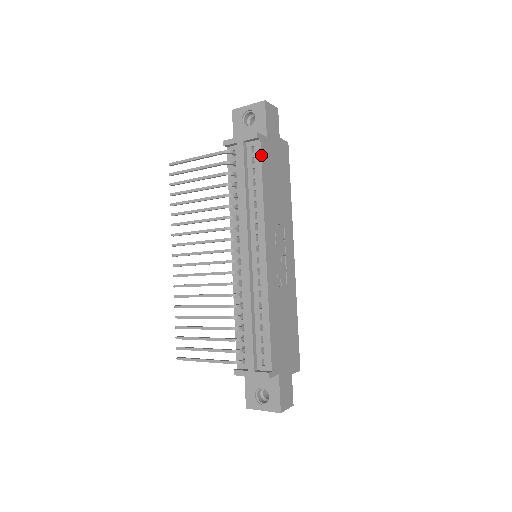
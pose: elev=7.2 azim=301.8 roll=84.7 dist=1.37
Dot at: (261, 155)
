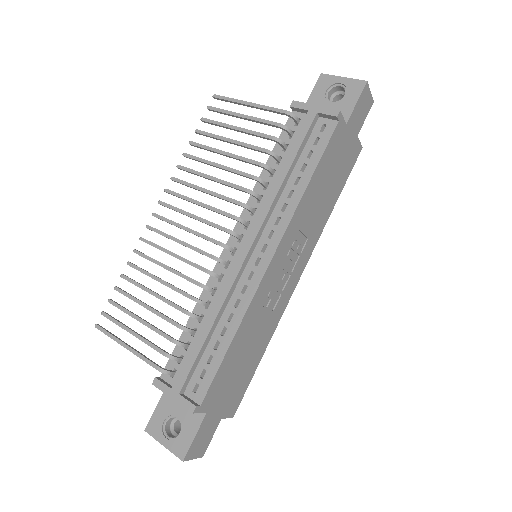
Dot at: (330, 140)
